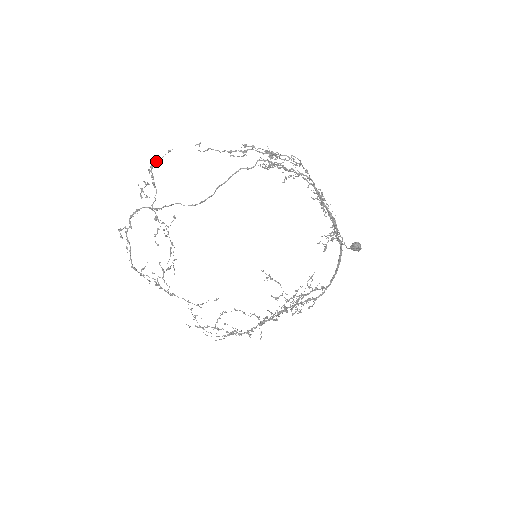
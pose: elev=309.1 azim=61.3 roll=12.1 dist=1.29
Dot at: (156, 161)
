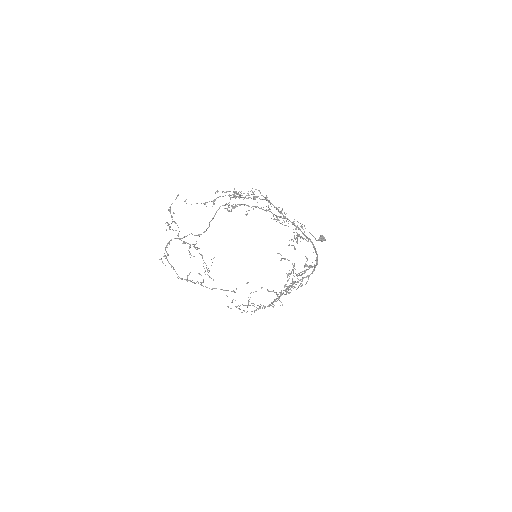
Dot at: occluded
